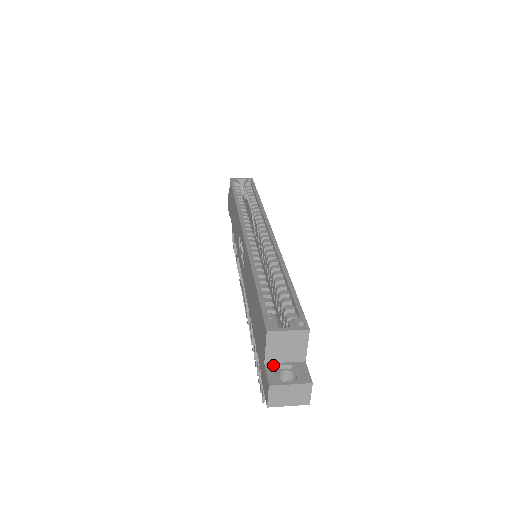
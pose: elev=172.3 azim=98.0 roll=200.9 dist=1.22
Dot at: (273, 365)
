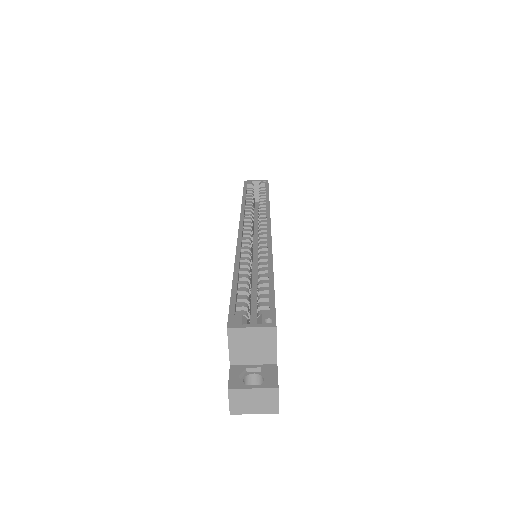
Dot at: (239, 367)
